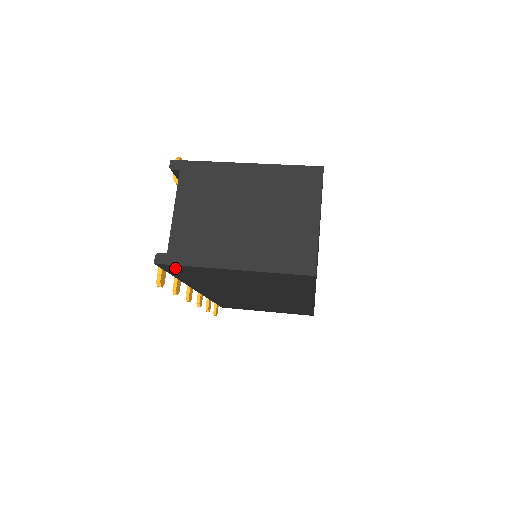
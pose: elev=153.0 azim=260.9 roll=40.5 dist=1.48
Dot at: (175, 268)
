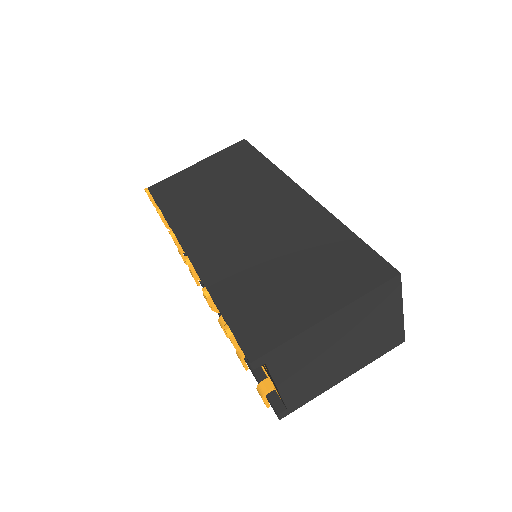
Dot at: occluded
